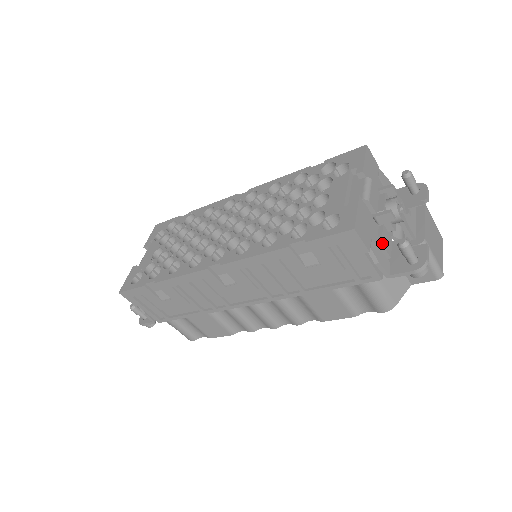
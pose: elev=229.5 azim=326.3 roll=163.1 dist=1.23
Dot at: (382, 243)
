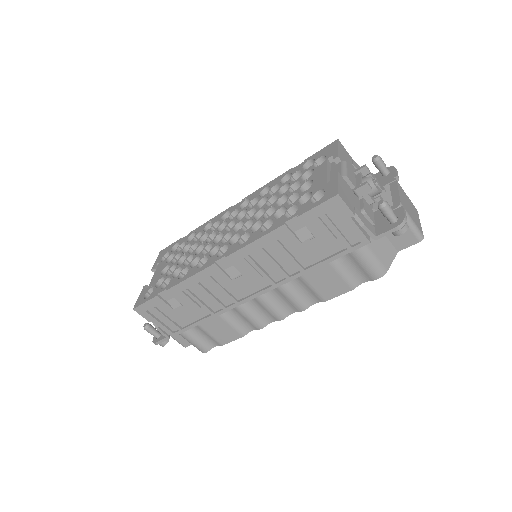
Dot at: (365, 211)
